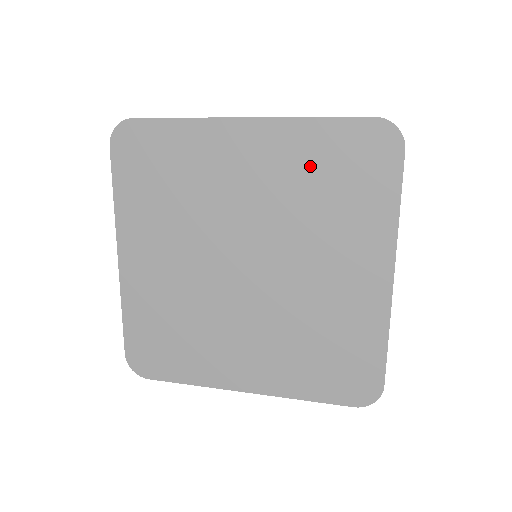
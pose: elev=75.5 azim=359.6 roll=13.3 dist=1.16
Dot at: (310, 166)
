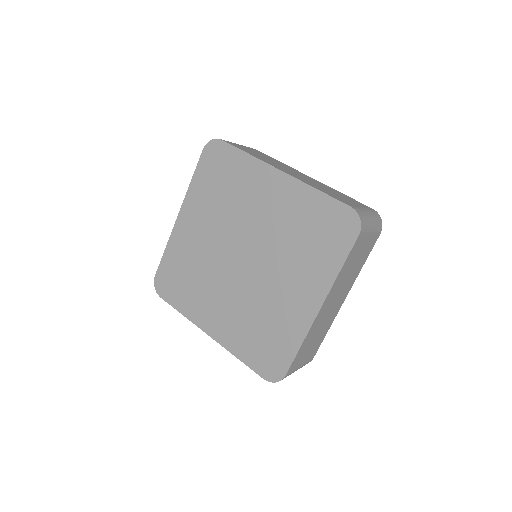
Dot at: (210, 193)
